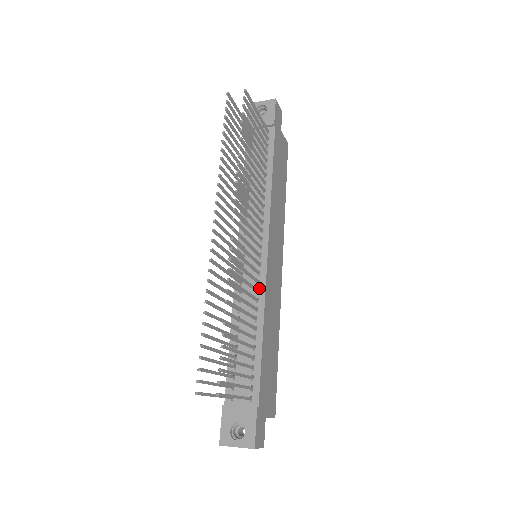
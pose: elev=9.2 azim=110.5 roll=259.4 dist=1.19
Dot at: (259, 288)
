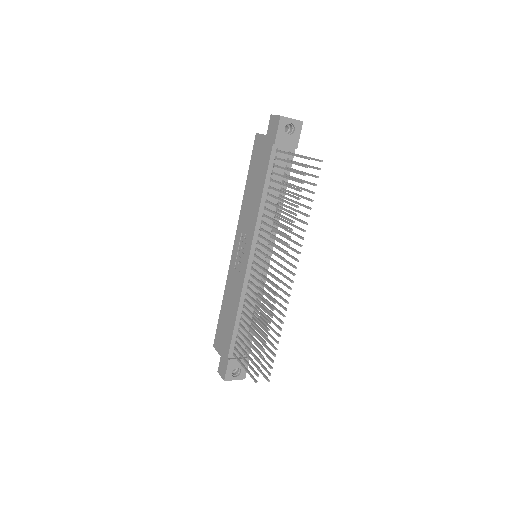
Dot at: (261, 286)
